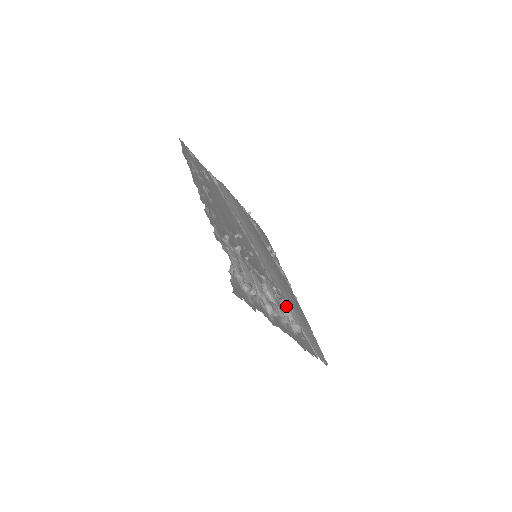
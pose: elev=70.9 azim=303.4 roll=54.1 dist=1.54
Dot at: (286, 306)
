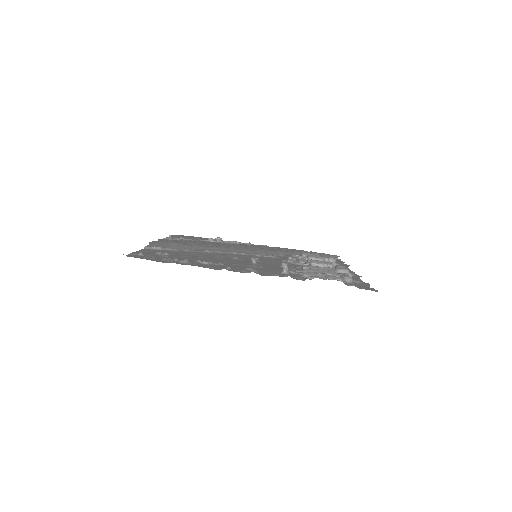
Dot at: (317, 258)
